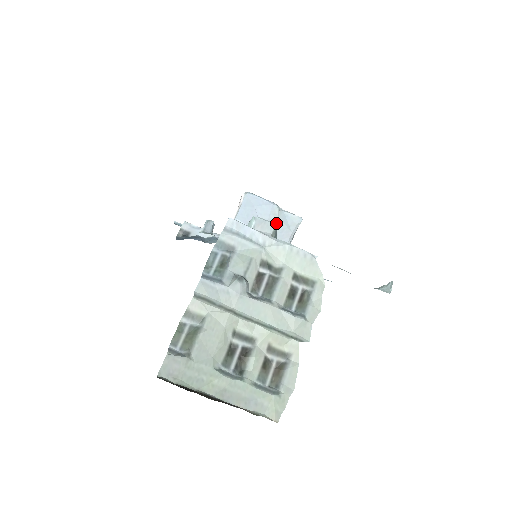
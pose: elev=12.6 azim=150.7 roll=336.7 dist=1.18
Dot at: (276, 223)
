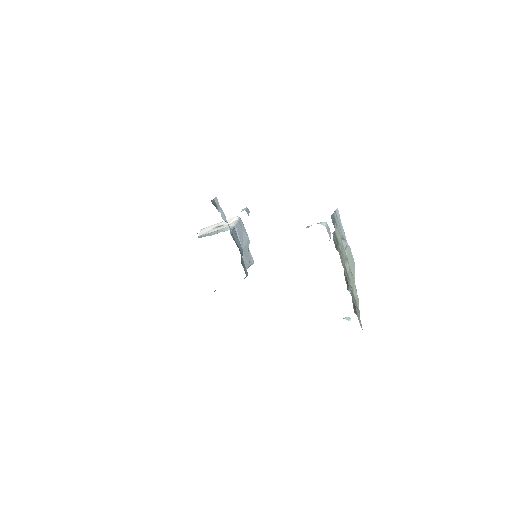
Dot at: (247, 251)
